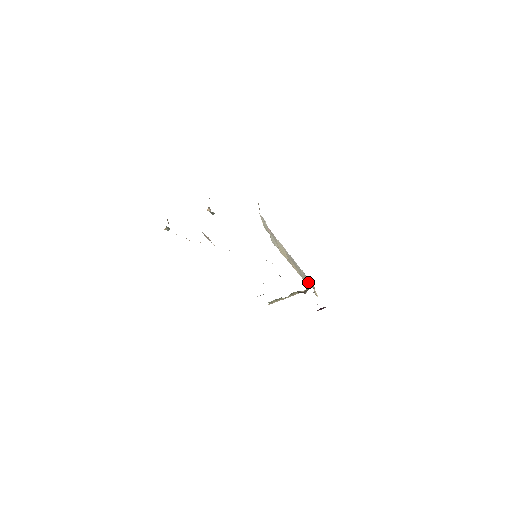
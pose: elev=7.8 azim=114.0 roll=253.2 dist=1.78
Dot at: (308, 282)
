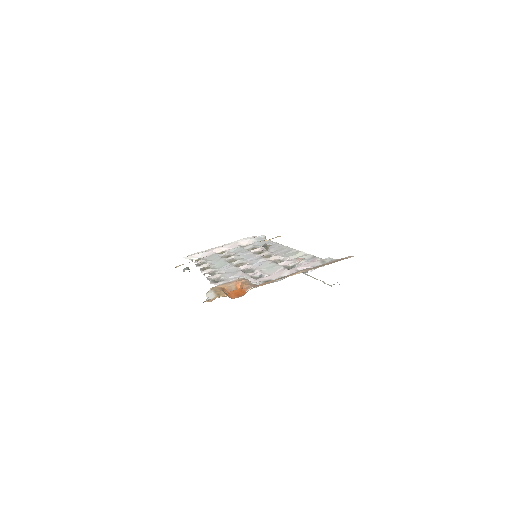
Dot at: occluded
